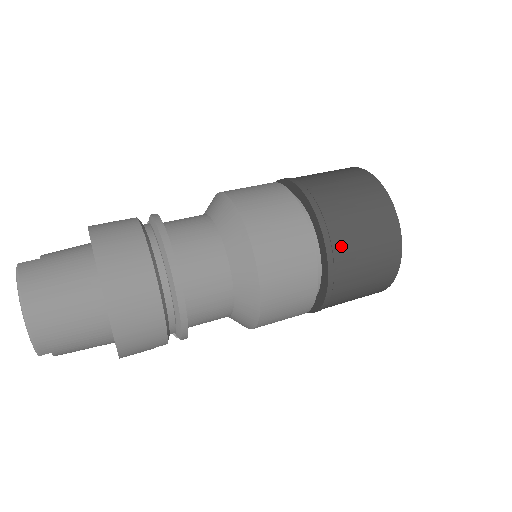
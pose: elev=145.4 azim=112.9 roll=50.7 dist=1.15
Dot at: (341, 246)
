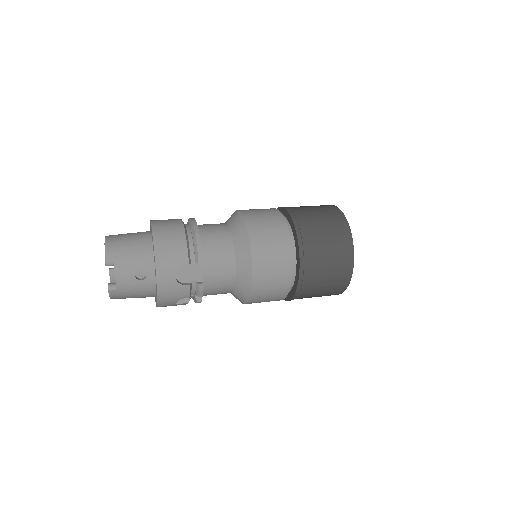
Dot at: (297, 210)
